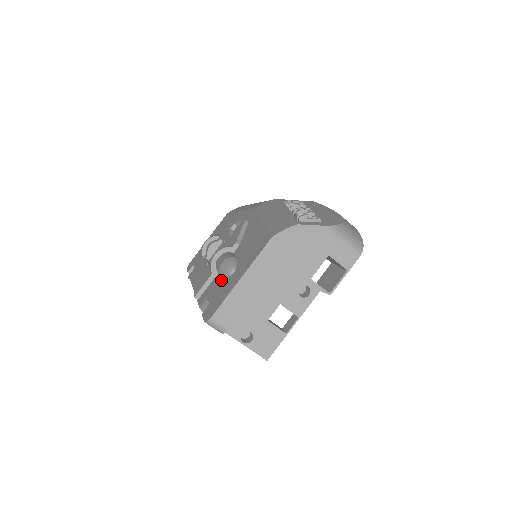
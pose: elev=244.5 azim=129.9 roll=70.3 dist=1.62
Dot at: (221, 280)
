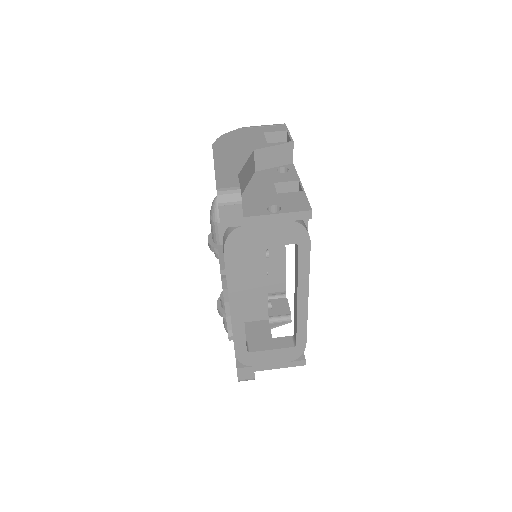
Dot at: occluded
